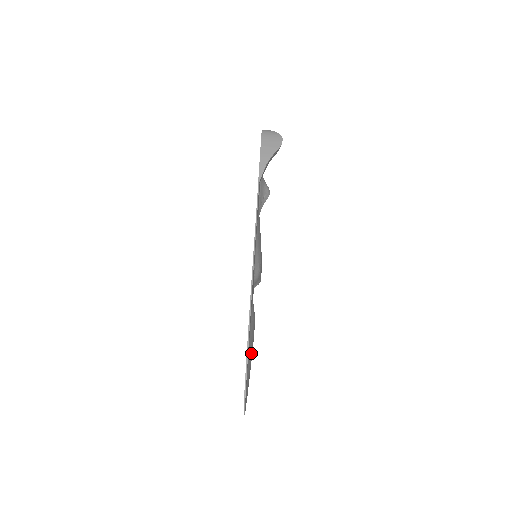
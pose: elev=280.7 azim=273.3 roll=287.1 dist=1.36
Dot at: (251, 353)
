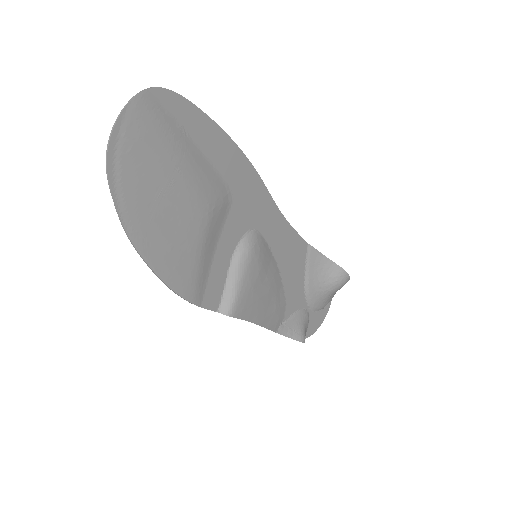
Dot at: (185, 165)
